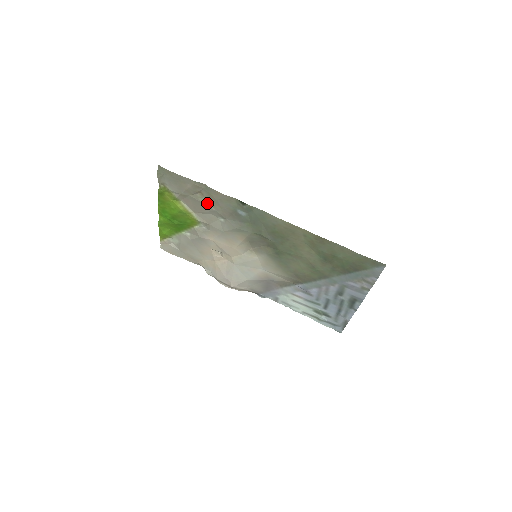
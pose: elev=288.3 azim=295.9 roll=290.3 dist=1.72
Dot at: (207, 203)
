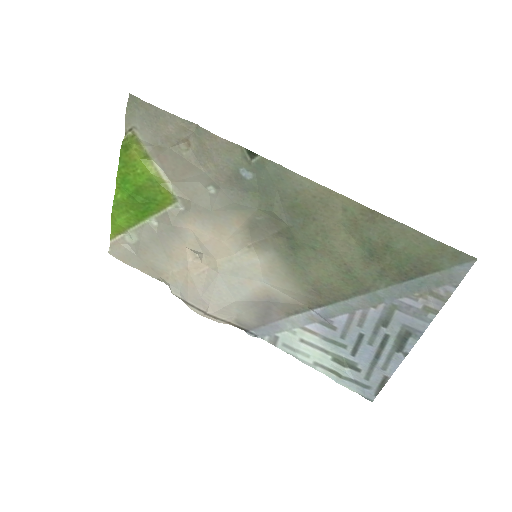
Dot at: (194, 160)
